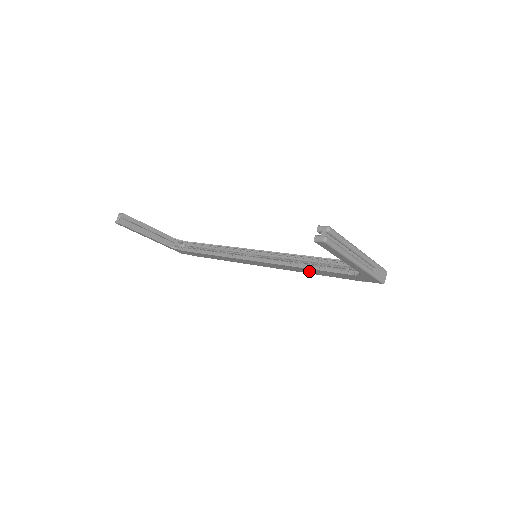
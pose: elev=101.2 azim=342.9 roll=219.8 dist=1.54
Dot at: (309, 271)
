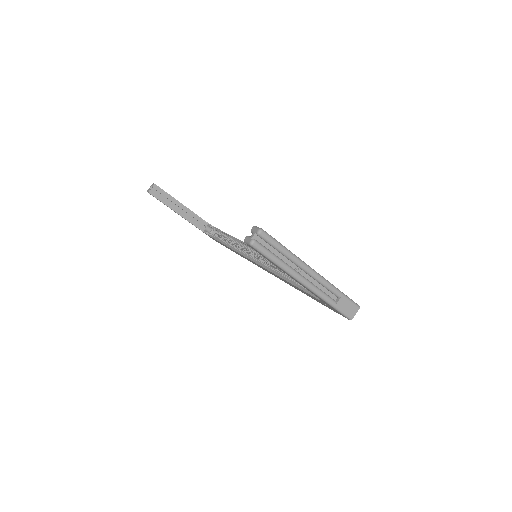
Dot at: (292, 285)
